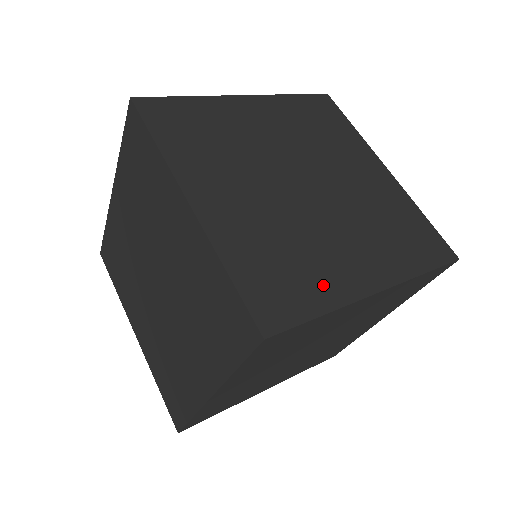
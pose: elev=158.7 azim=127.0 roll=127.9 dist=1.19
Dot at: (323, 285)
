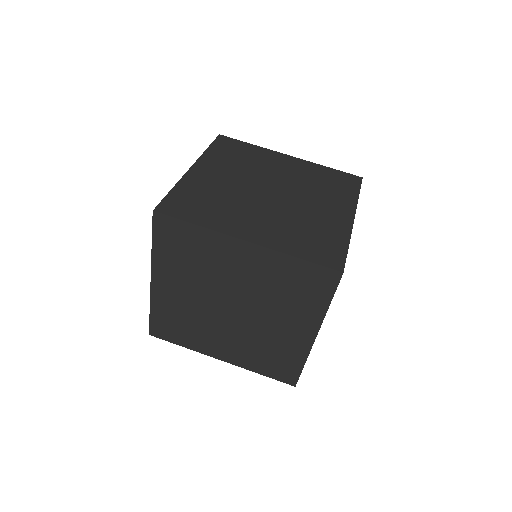
Dot at: (192, 341)
